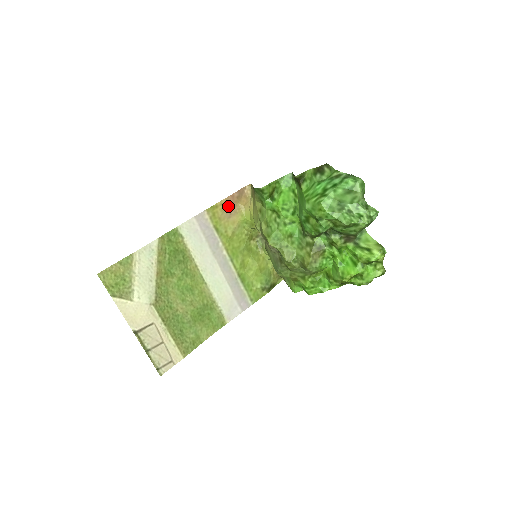
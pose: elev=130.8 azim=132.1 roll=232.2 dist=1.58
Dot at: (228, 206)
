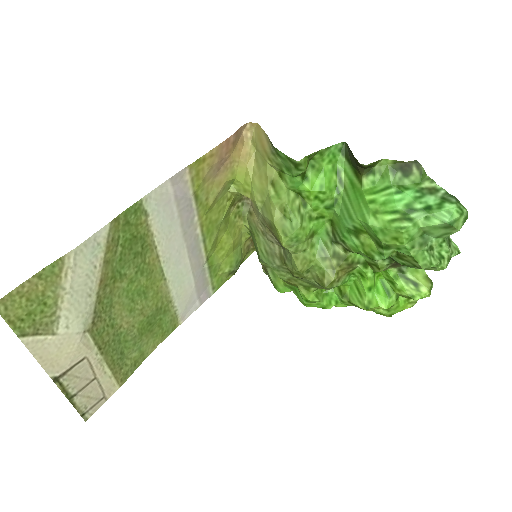
Dot at: (219, 158)
